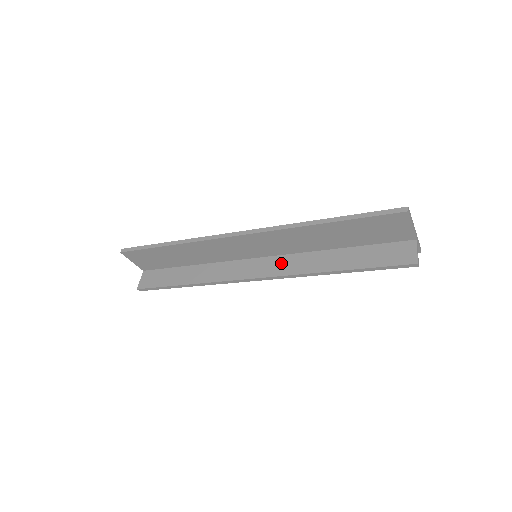
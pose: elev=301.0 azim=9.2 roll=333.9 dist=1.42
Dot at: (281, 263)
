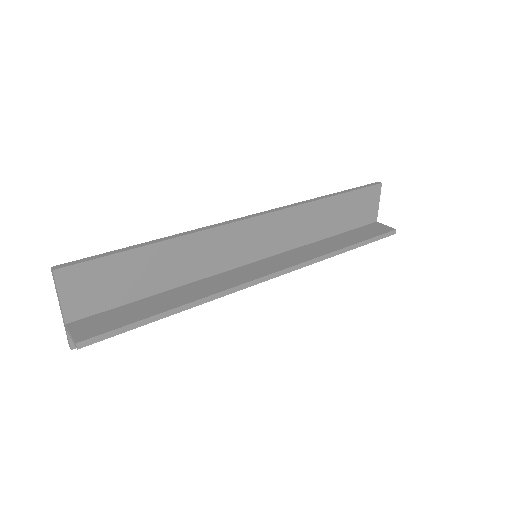
Dot at: (286, 258)
